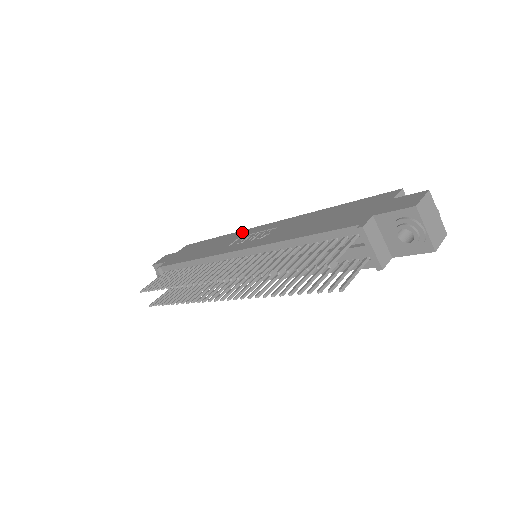
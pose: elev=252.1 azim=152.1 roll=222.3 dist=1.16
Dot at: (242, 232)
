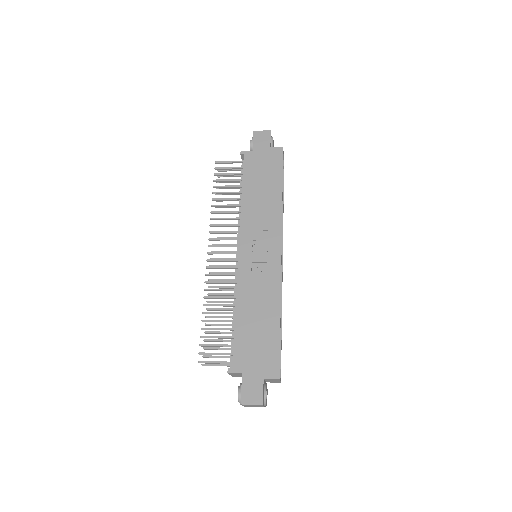
Dot at: (277, 225)
